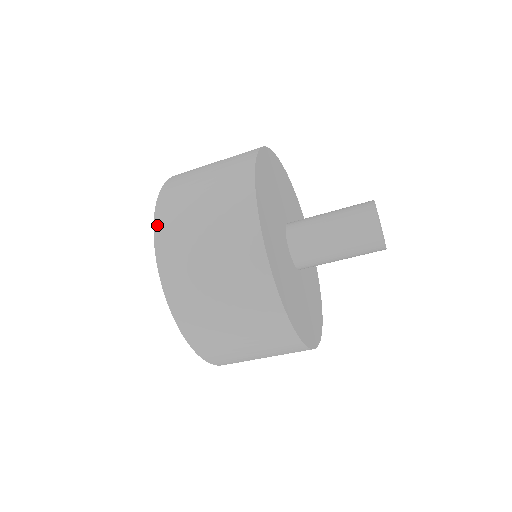
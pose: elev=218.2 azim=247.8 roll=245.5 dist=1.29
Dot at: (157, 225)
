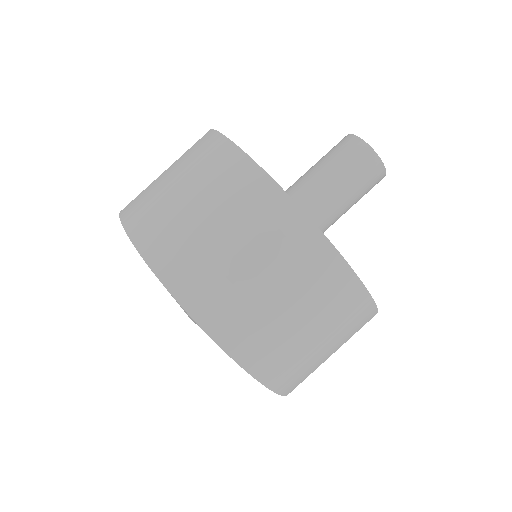
Dot at: (123, 209)
